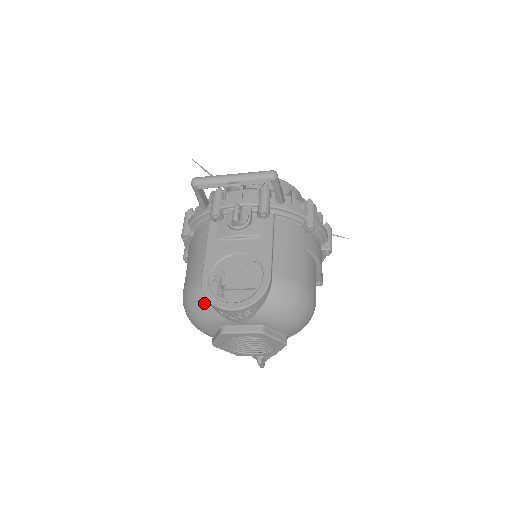
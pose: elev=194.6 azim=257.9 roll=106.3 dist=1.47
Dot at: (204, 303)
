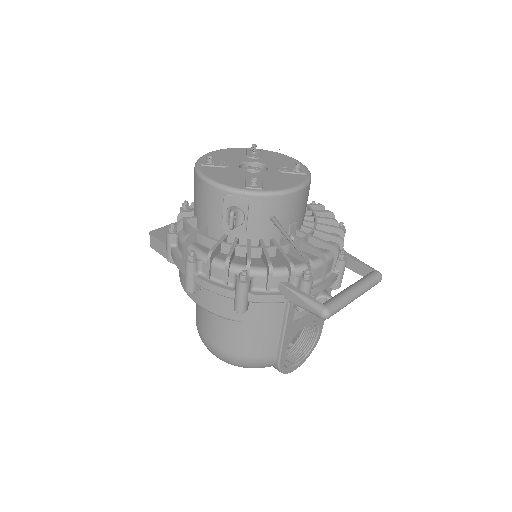
Dot at: occluded
